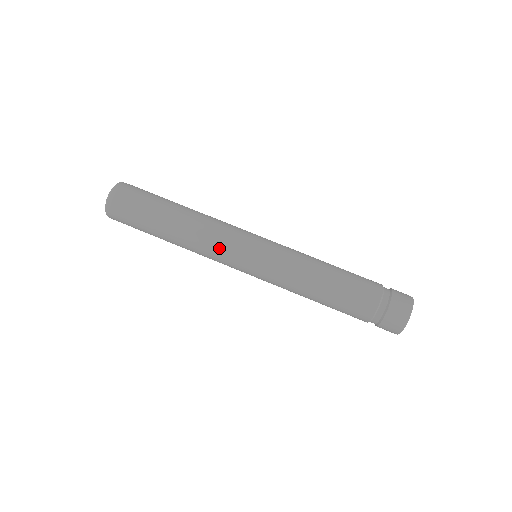
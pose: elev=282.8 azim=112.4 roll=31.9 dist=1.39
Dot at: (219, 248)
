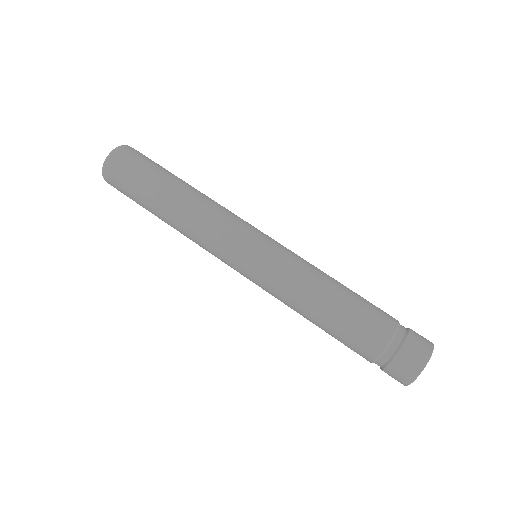
Dot at: (218, 230)
